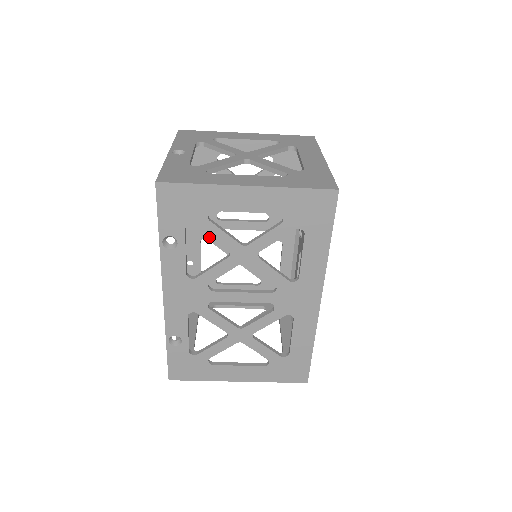
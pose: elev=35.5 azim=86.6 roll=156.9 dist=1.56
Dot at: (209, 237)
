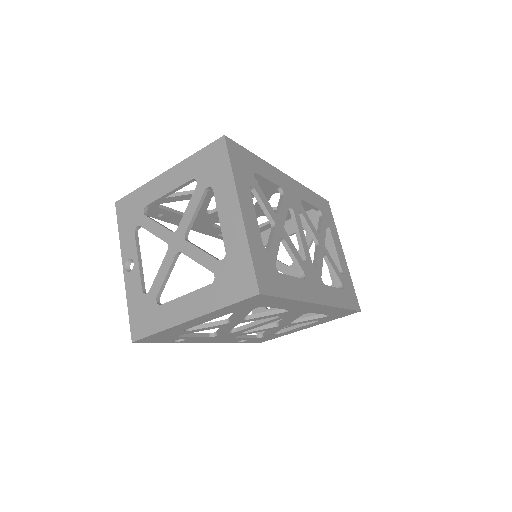
Dot at: (216, 222)
